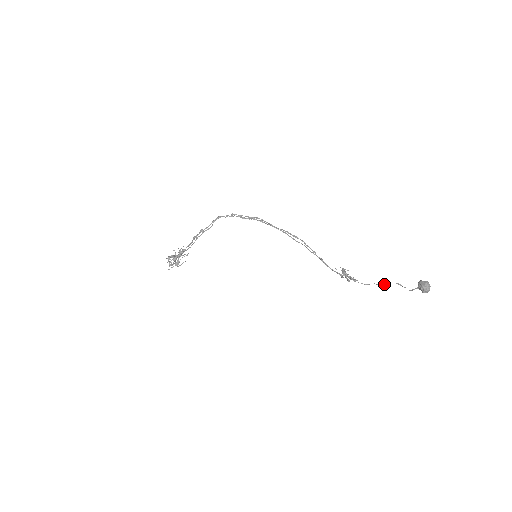
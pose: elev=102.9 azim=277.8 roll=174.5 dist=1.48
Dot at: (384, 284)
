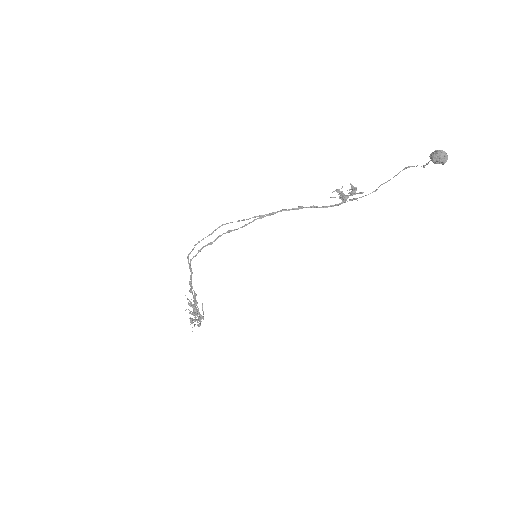
Dot at: occluded
